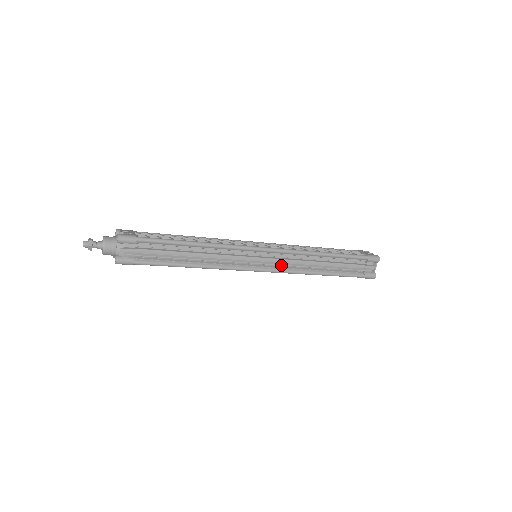
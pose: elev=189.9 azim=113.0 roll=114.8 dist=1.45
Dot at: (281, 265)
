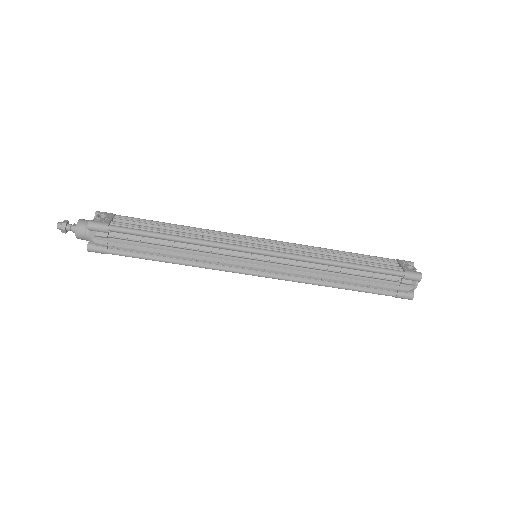
Dot at: (283, 272)
